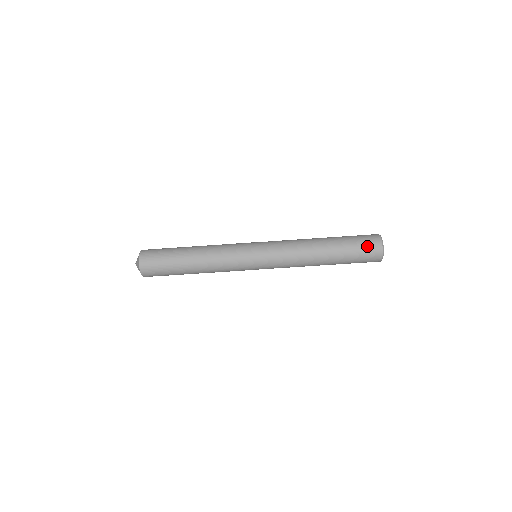
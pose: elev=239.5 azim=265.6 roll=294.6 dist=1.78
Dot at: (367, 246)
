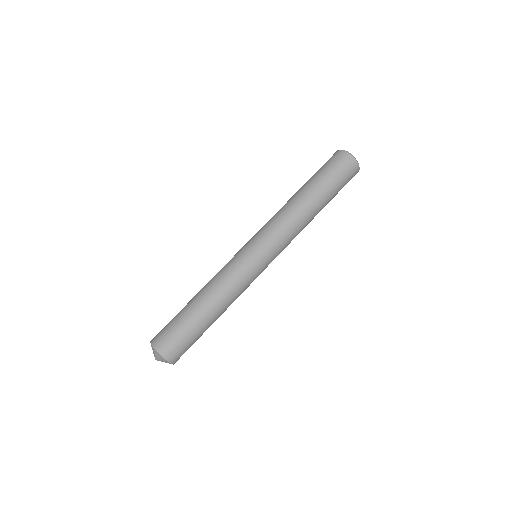
Dot at: (344, 170)
